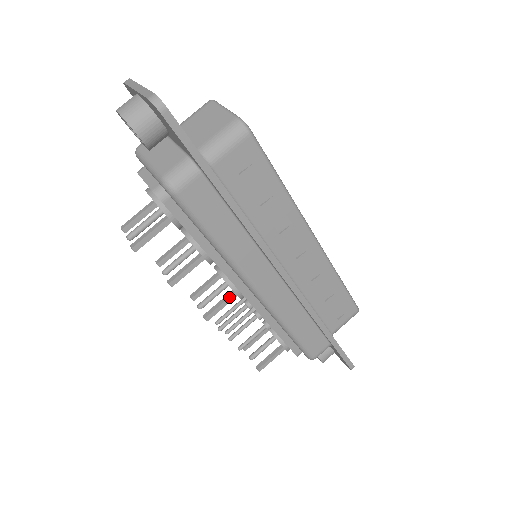
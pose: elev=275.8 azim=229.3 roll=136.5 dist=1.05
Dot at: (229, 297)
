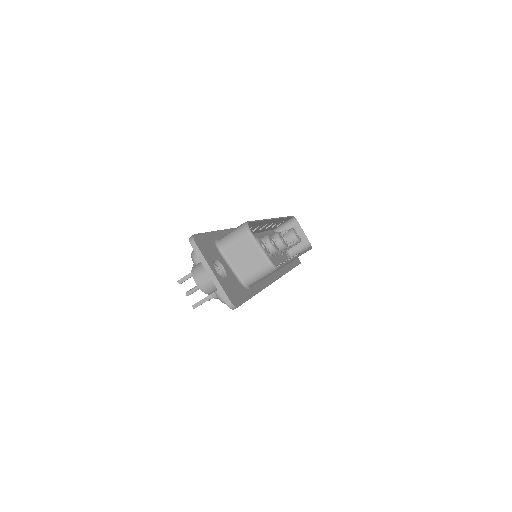
Dot at: occluded
